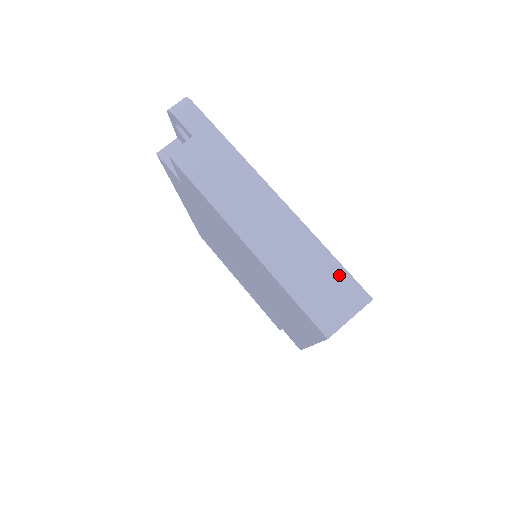
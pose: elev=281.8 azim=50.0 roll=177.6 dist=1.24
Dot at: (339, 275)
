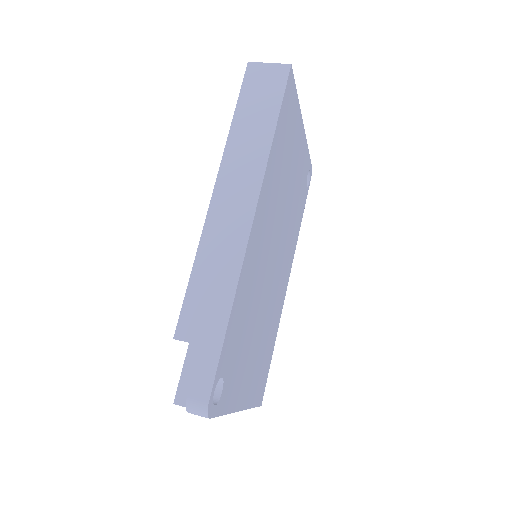
Dot at: occluded
